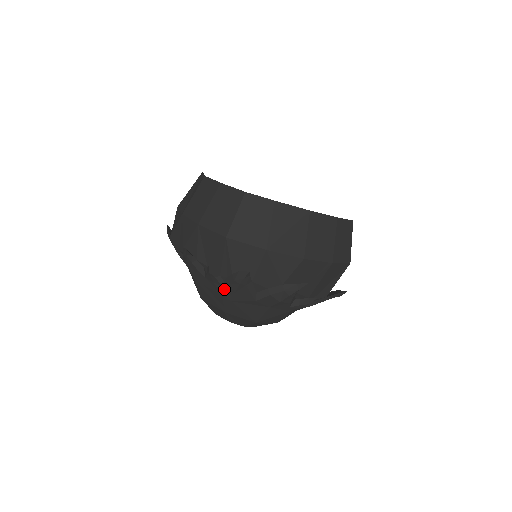
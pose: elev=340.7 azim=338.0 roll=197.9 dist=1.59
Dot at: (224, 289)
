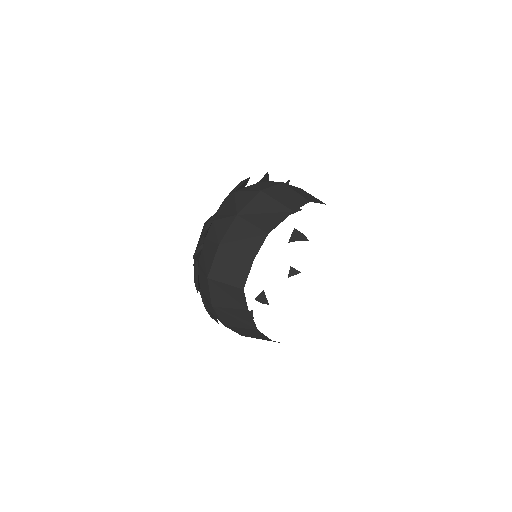
Dot at: (195, 261)
